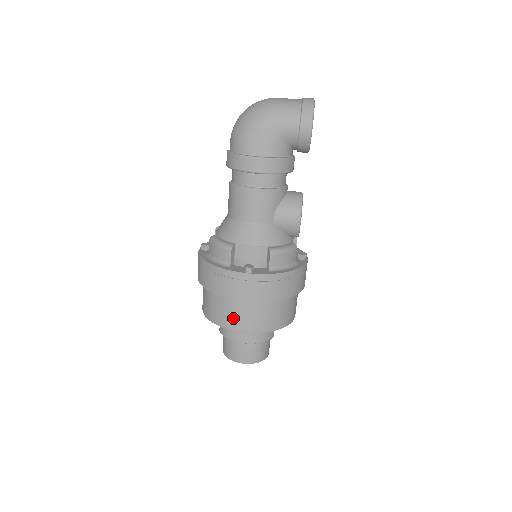
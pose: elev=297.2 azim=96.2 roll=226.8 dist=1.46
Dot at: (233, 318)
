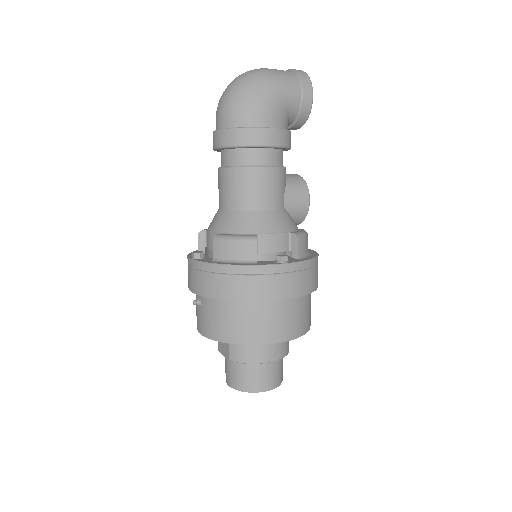
Dot at: (268, 328)
